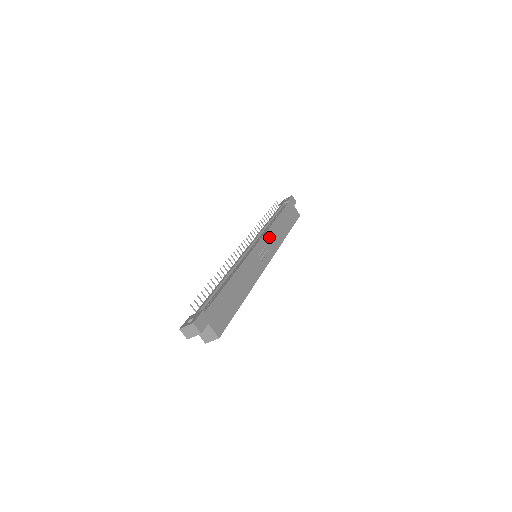
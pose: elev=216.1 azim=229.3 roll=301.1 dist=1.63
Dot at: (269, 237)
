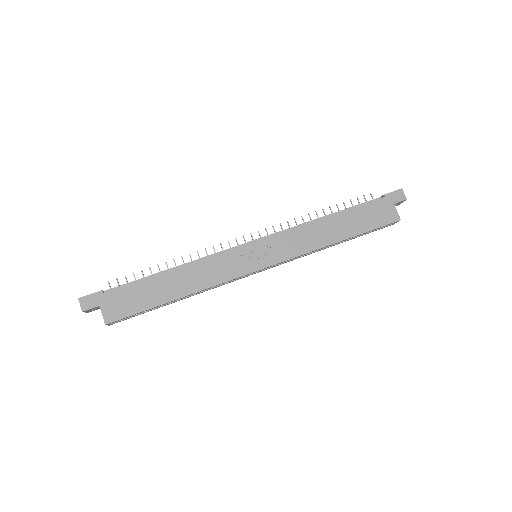
Dot at: (290, 237)
